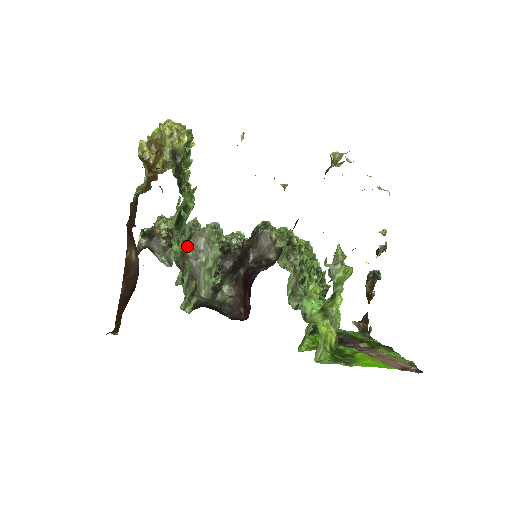
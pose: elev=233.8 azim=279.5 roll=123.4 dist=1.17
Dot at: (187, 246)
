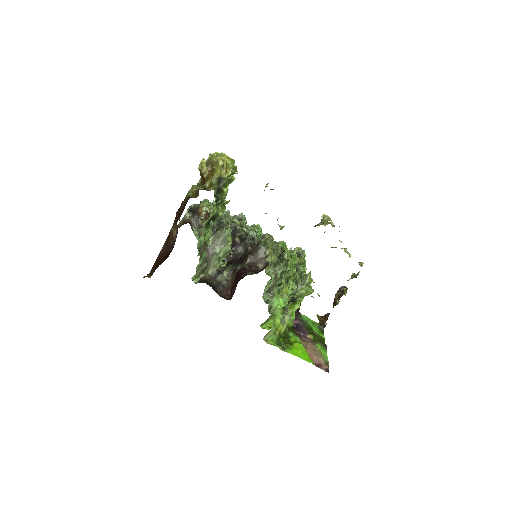
Dot at: (210, 238)
